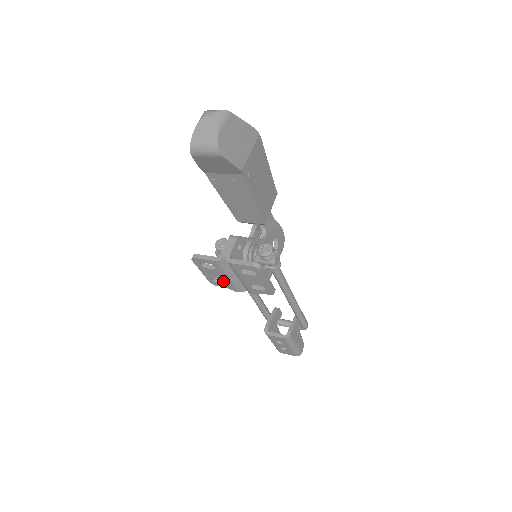
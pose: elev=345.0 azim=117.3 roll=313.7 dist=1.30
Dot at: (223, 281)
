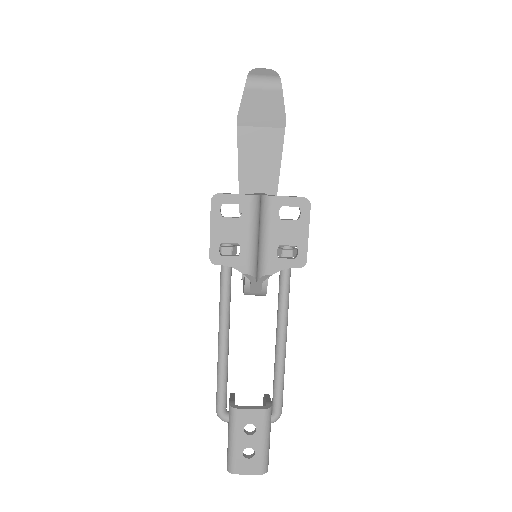
Dot at: (231, 255)
